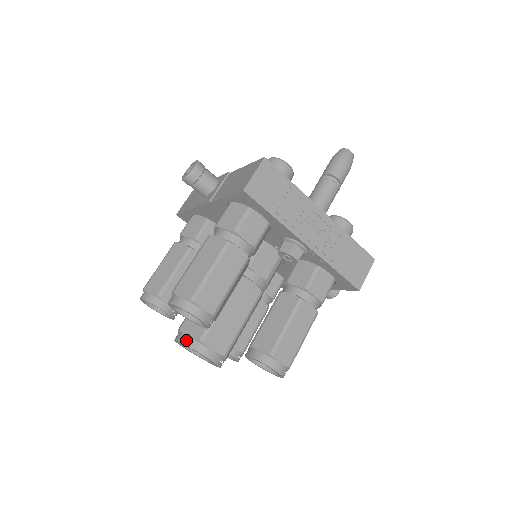
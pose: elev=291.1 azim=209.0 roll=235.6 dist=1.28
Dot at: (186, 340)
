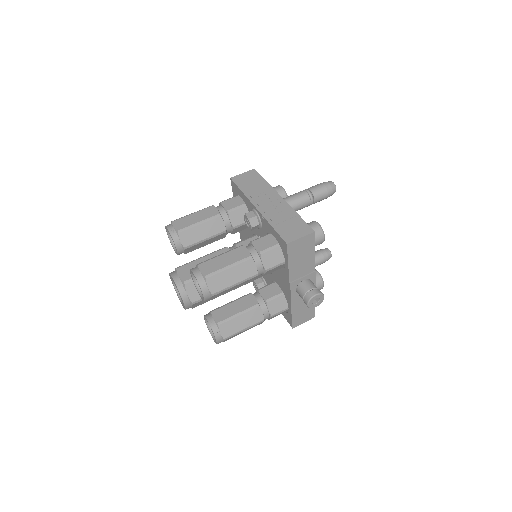
Dot at: occluded
